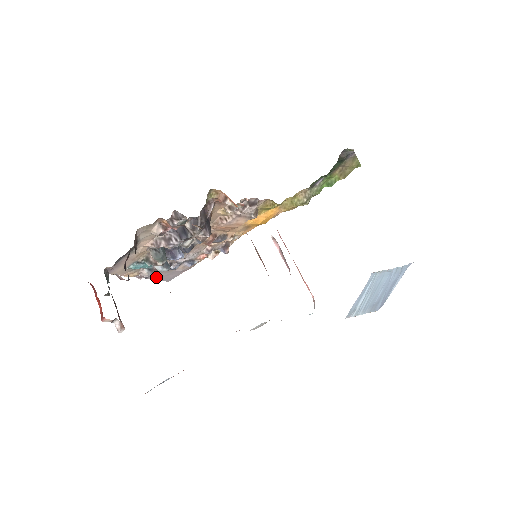
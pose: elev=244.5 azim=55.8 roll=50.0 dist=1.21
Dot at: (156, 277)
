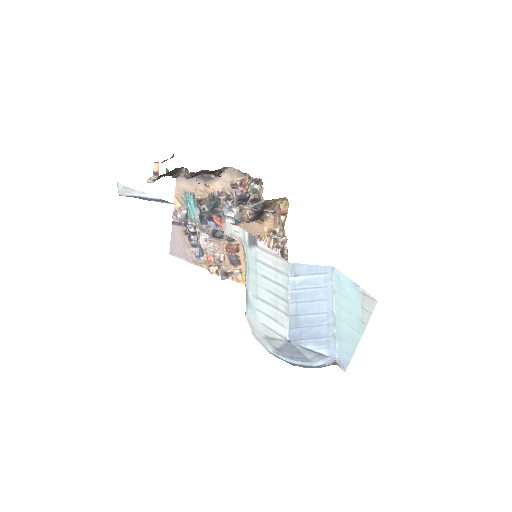
Dot at: (175, 234)
